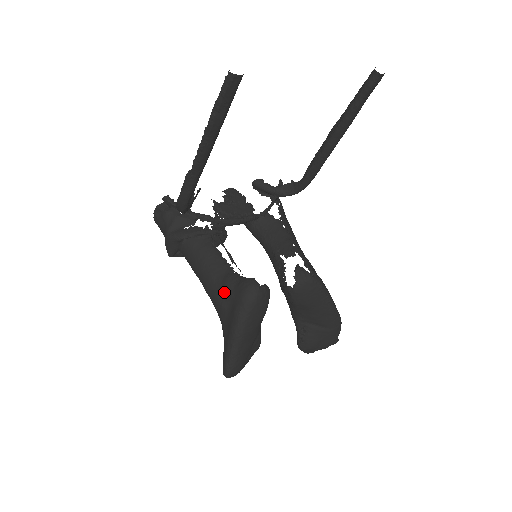
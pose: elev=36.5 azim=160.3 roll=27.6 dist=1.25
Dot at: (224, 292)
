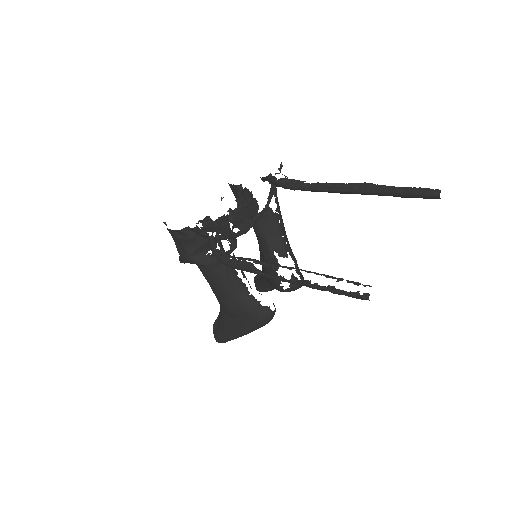
Dot at: (239, 309)
